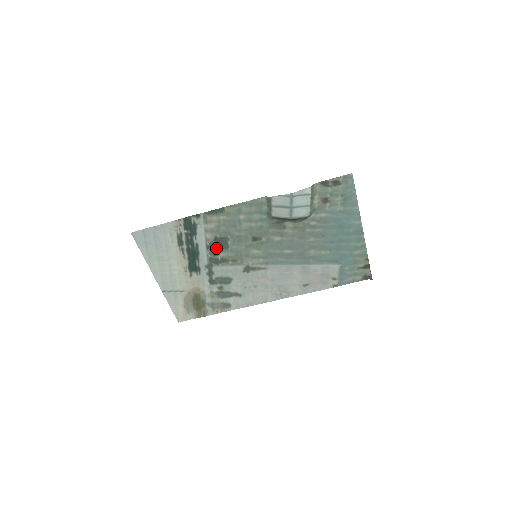
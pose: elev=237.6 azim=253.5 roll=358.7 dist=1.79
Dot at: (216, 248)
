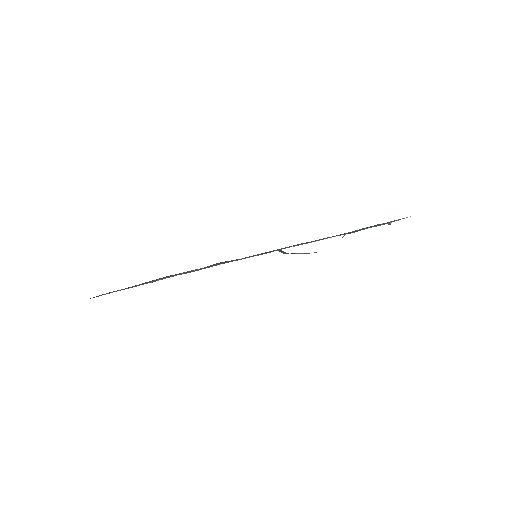
Dot at: occluded
